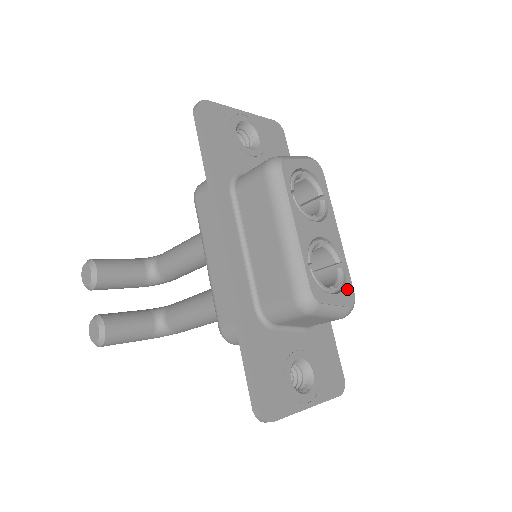
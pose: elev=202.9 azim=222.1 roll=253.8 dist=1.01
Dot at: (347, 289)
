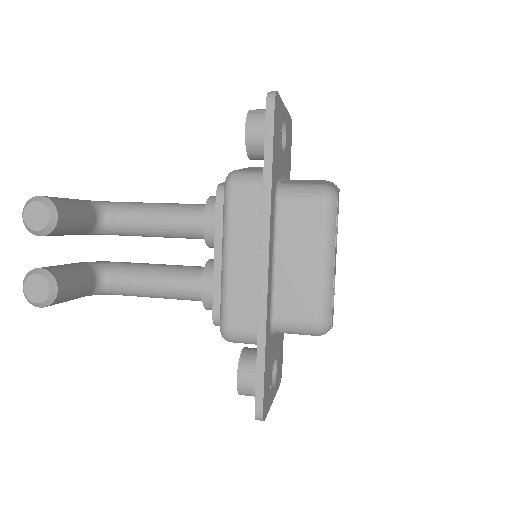
Dot at: (333, 311)
